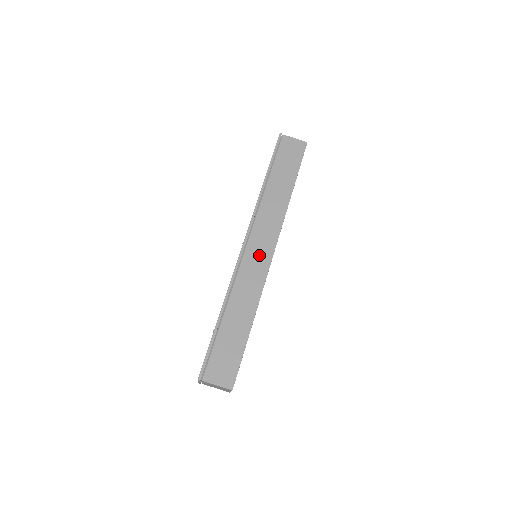
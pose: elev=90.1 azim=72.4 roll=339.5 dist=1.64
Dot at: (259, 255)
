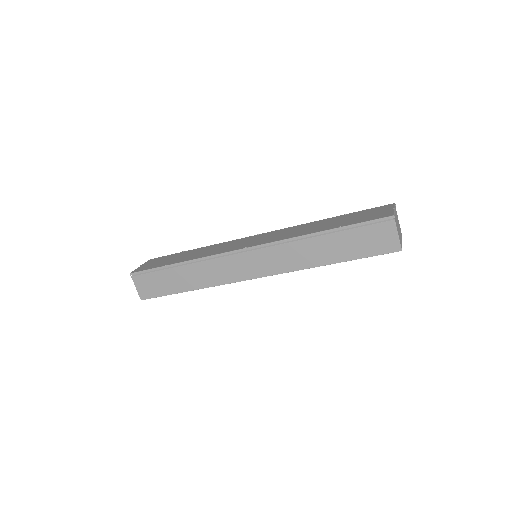
Dot at: (245, 267)
